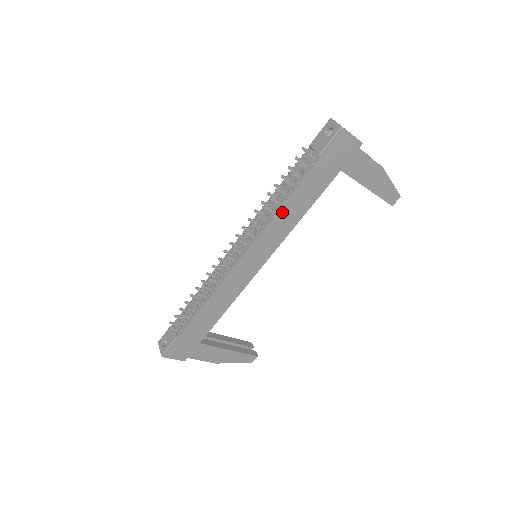
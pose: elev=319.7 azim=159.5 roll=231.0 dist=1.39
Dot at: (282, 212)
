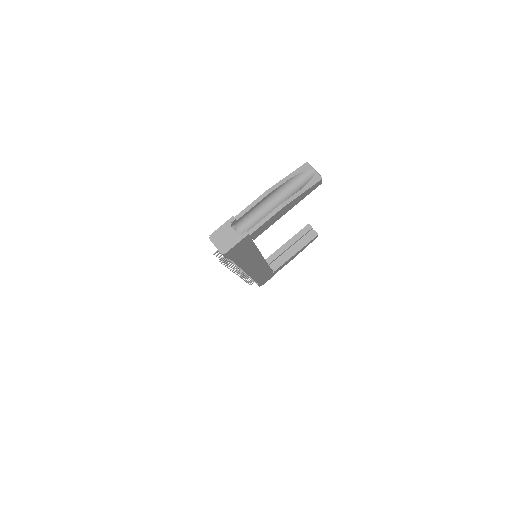
Dot at: (243, 265)
